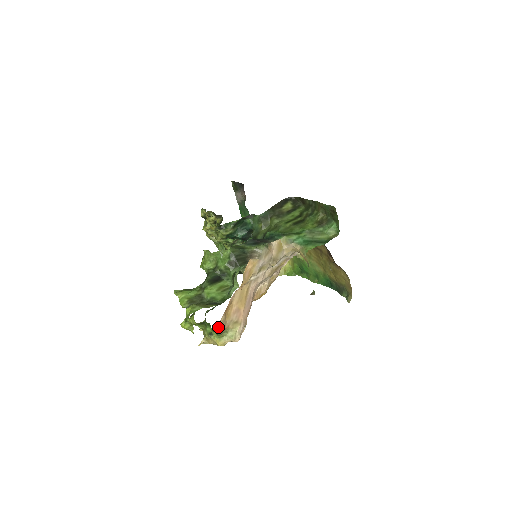
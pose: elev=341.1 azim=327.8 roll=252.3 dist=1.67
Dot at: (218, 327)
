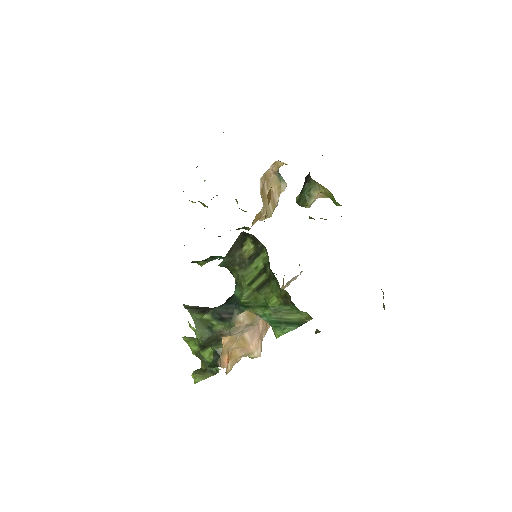
Dot at: (229, 370)
